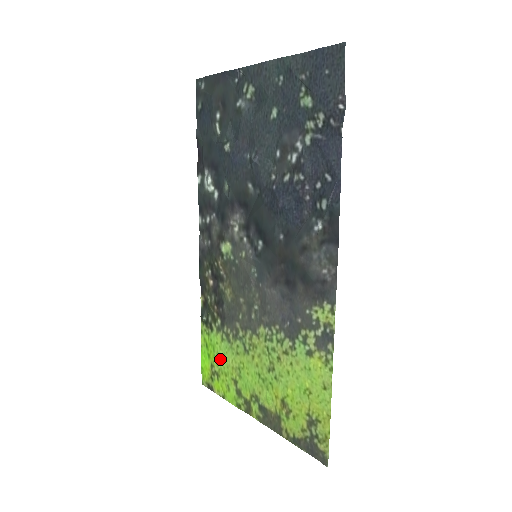
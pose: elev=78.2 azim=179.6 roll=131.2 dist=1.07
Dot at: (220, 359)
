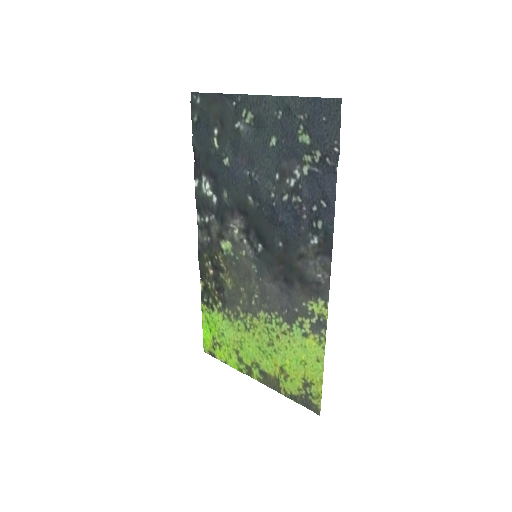
Dot at: (222, 333)
